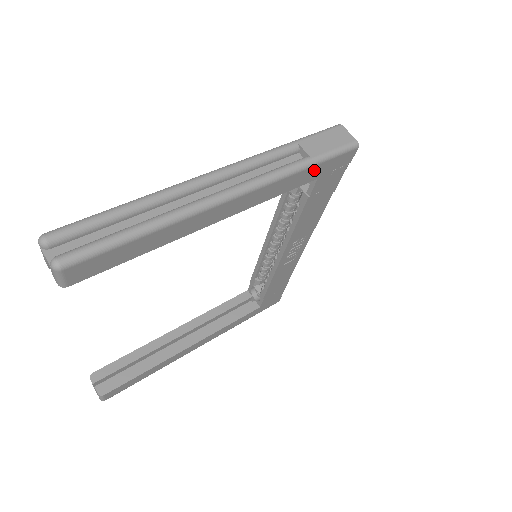
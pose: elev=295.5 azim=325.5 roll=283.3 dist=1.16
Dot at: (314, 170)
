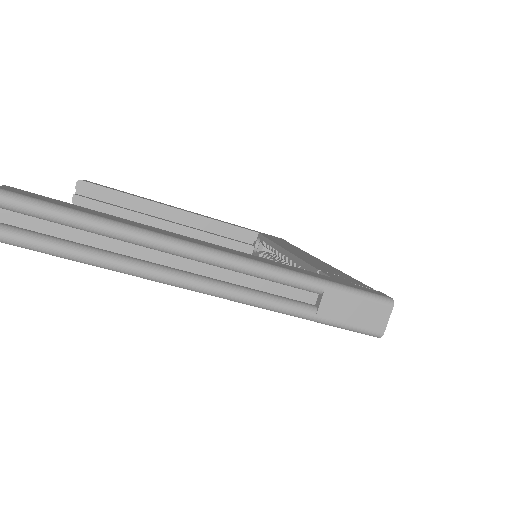
Dot at: occluded
